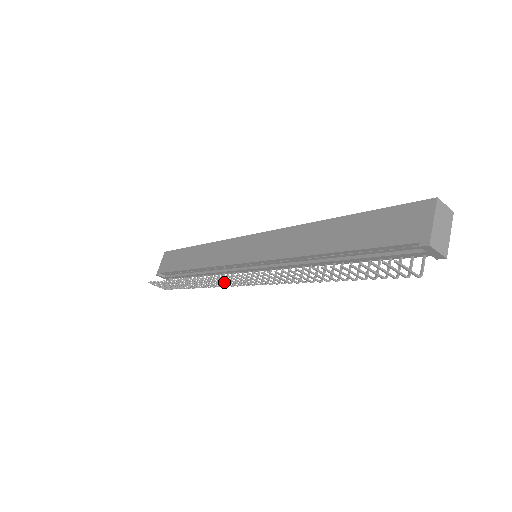
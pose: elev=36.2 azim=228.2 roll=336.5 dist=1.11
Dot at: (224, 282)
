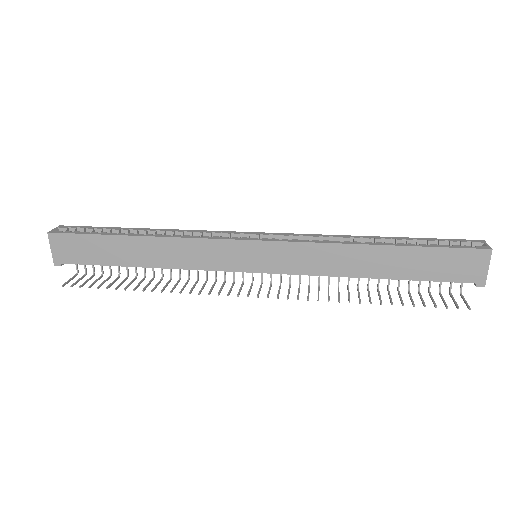
Dot at: occluded
